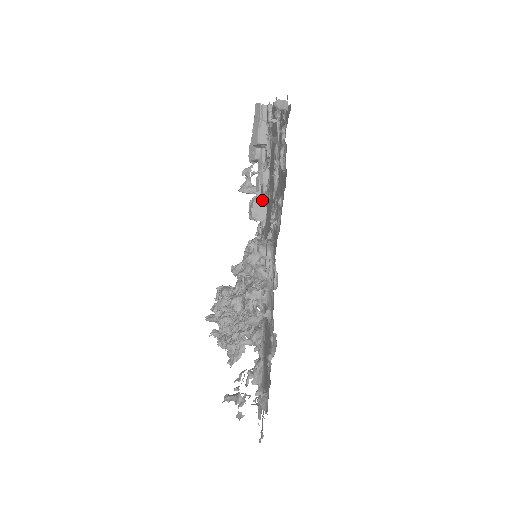
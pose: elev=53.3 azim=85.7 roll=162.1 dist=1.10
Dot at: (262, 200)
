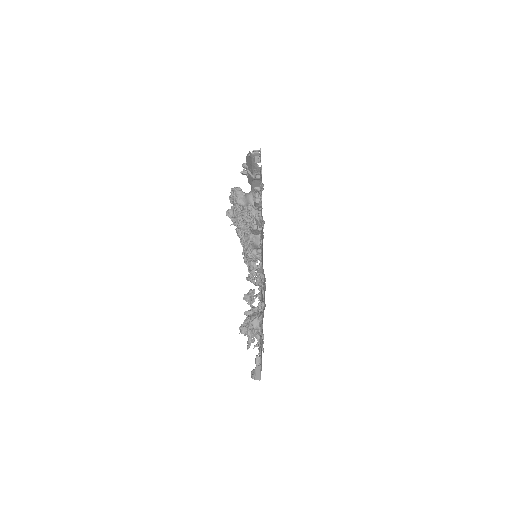
Dot at: occluded
